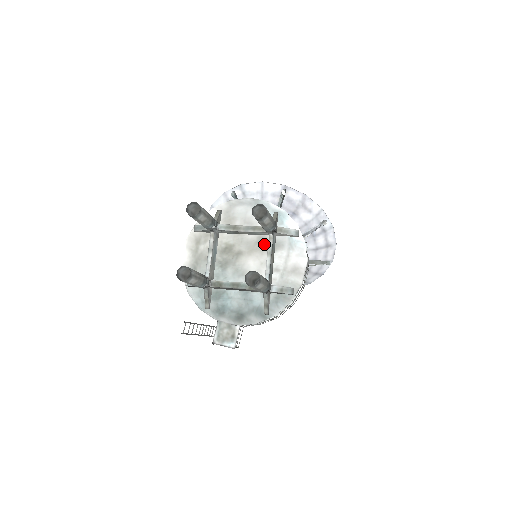
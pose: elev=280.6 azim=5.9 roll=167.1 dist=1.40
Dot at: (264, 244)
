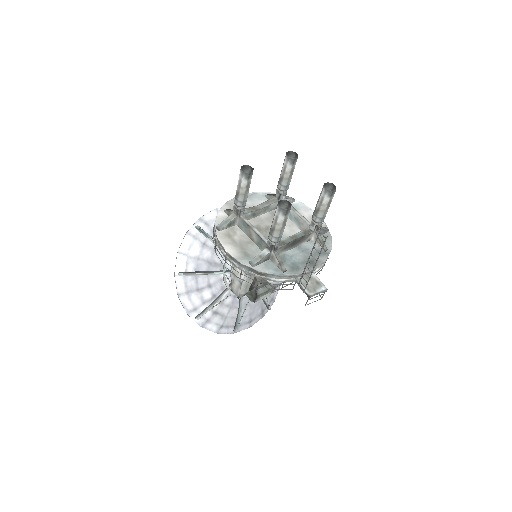
Dot at: occluded
